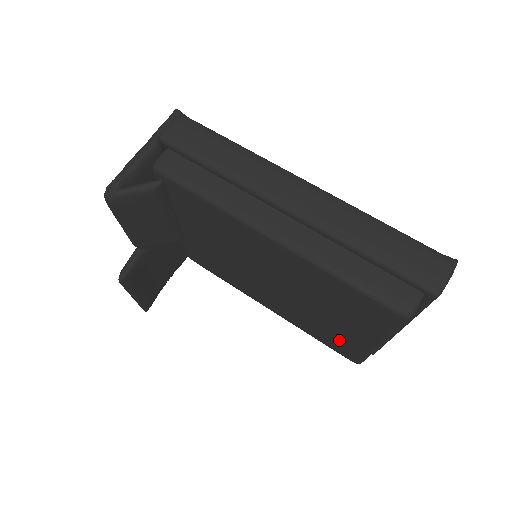
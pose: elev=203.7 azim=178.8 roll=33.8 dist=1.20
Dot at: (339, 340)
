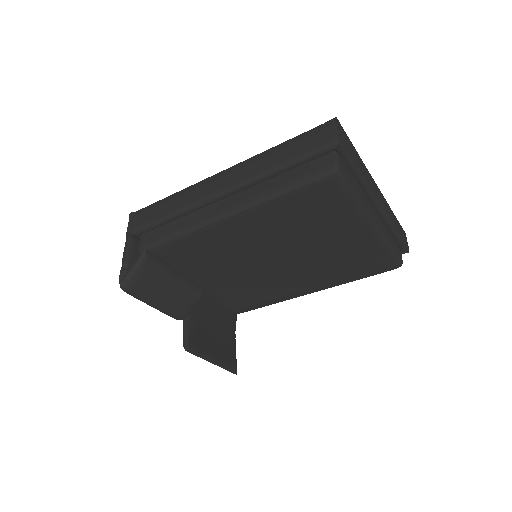
Dot at: (361, 256)
